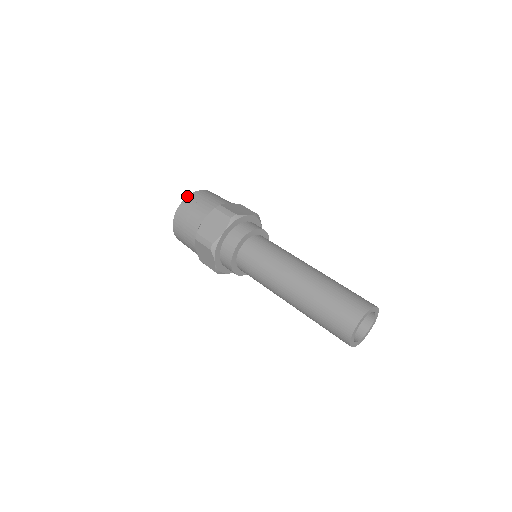
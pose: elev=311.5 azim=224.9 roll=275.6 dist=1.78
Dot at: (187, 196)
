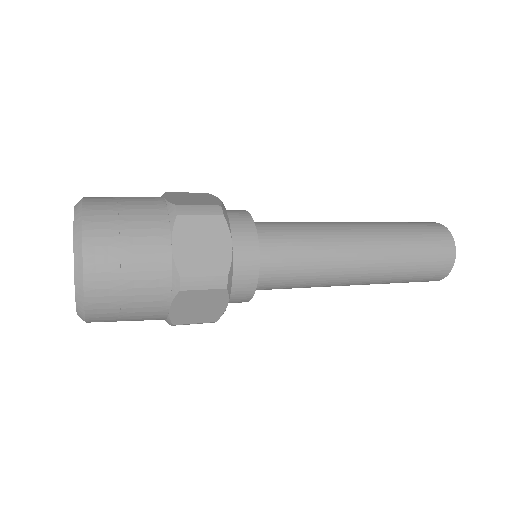
Dot at: (81, 225)
